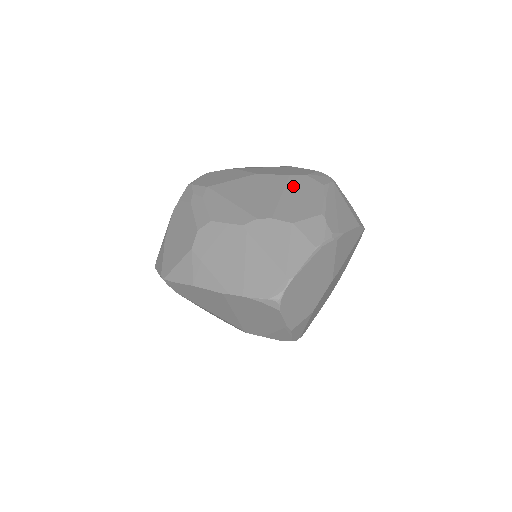
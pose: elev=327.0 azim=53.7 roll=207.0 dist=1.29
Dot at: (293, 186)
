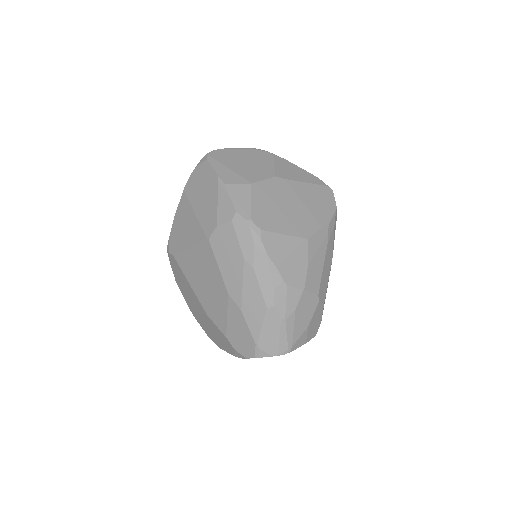
Dot at: occluded
